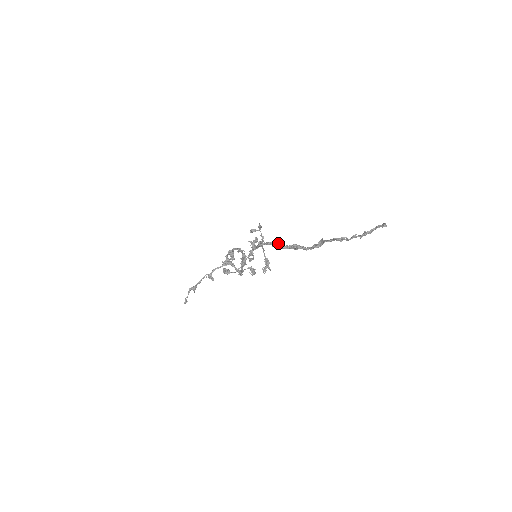
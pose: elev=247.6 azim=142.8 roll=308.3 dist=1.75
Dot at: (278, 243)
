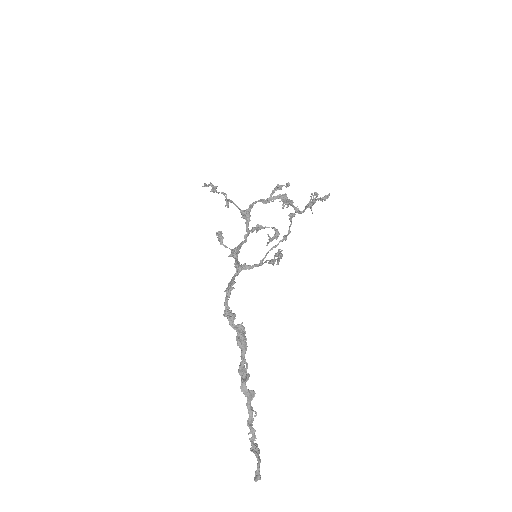
Dot at: (230, 317)
